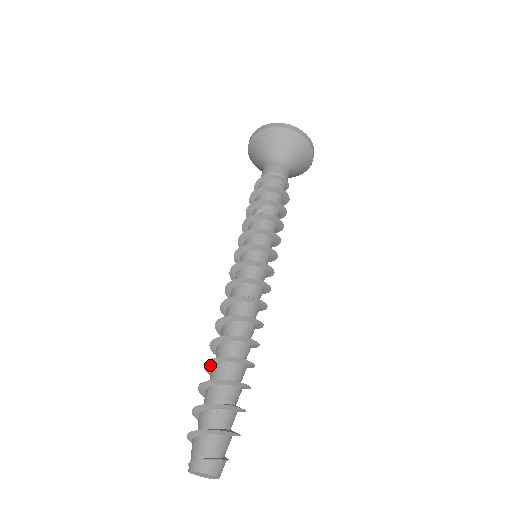
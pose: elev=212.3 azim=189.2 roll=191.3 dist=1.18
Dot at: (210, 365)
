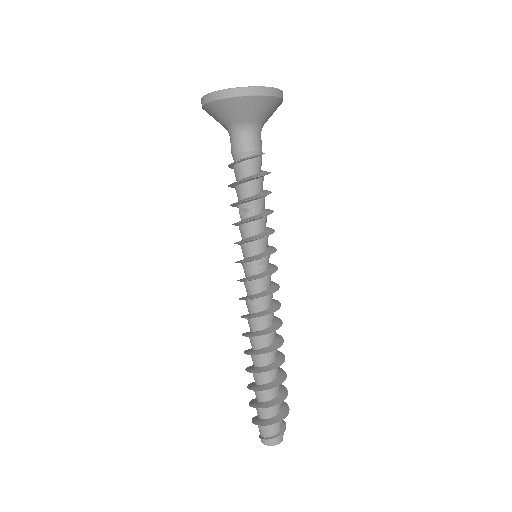
Dot at: occluded
